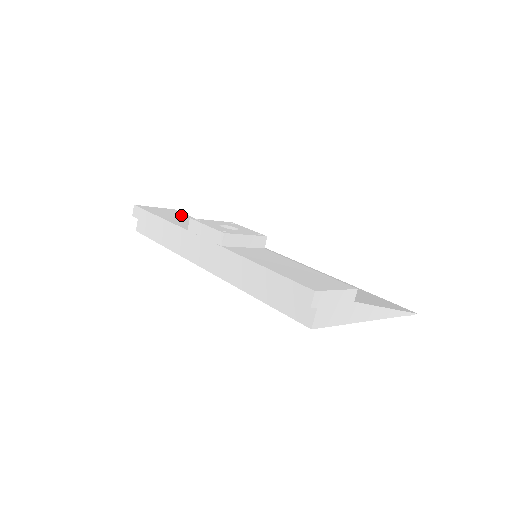
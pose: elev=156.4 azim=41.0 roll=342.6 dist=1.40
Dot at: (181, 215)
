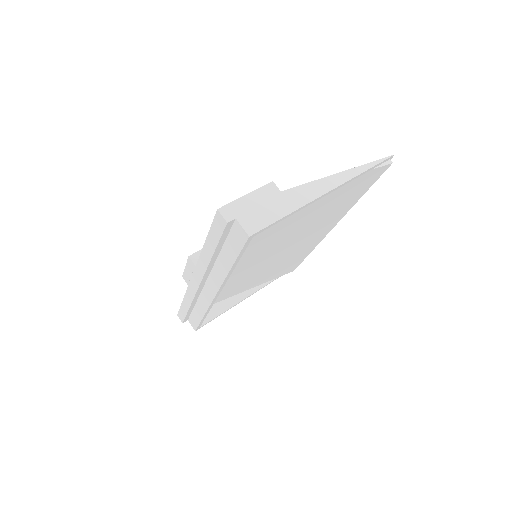
Dot at: occluded
